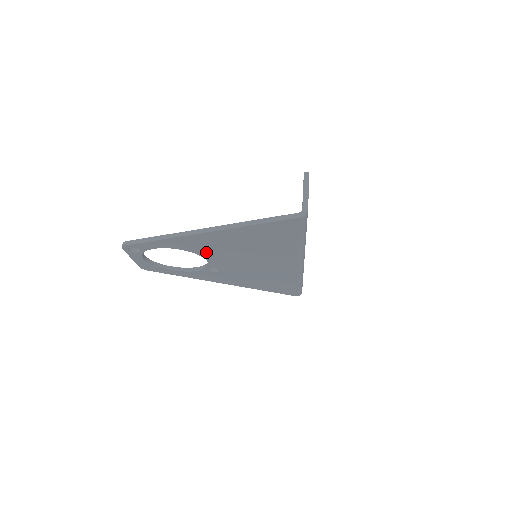
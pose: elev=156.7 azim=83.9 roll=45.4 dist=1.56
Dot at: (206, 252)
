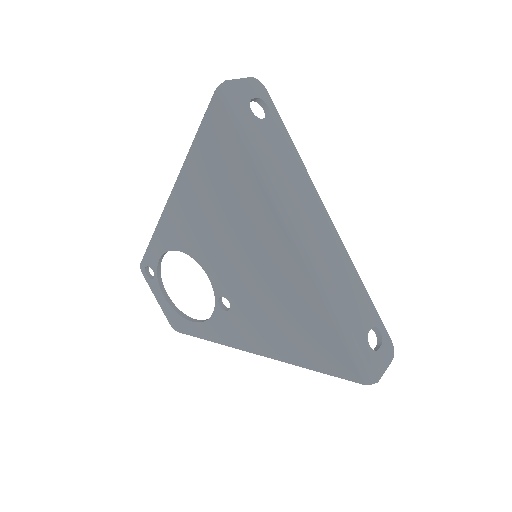
Dot at: (195, 246)
